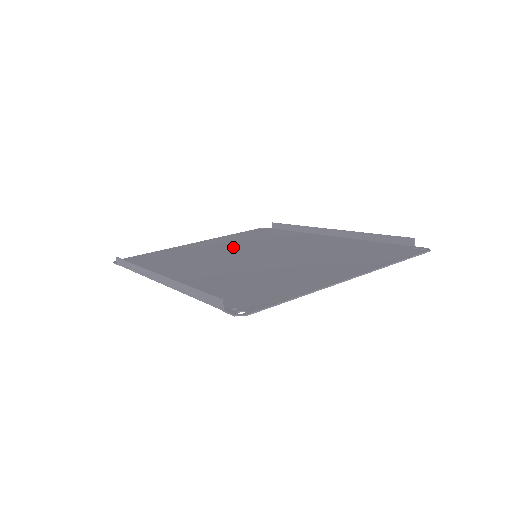
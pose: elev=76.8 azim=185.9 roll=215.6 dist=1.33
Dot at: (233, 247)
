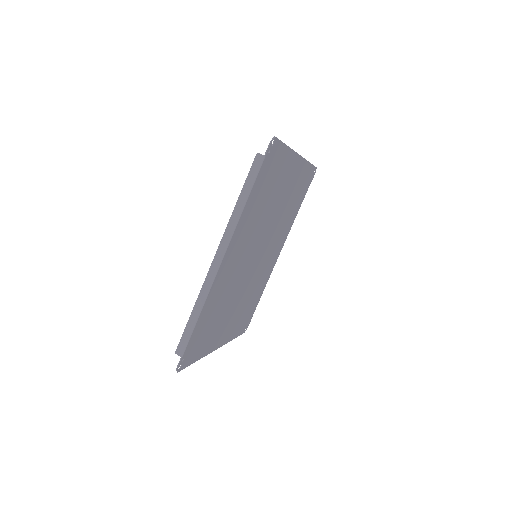
Dot at: (240, 297)
